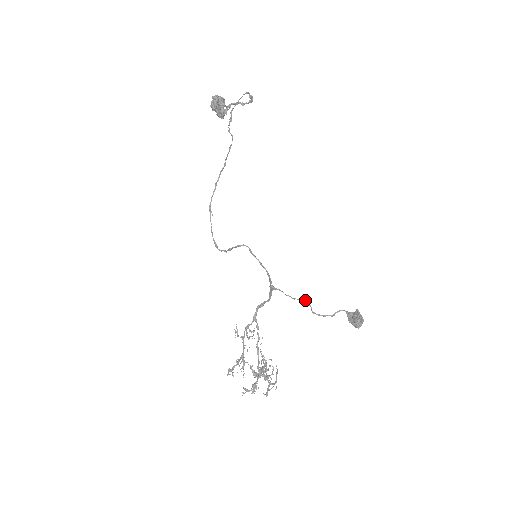
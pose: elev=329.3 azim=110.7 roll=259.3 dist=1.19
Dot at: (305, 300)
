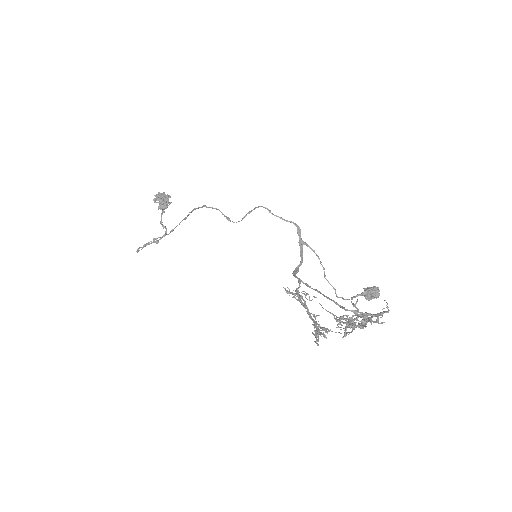
Dot at: (325, 278)
